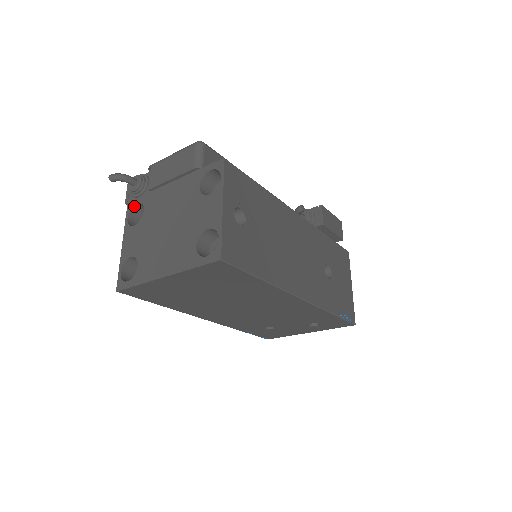
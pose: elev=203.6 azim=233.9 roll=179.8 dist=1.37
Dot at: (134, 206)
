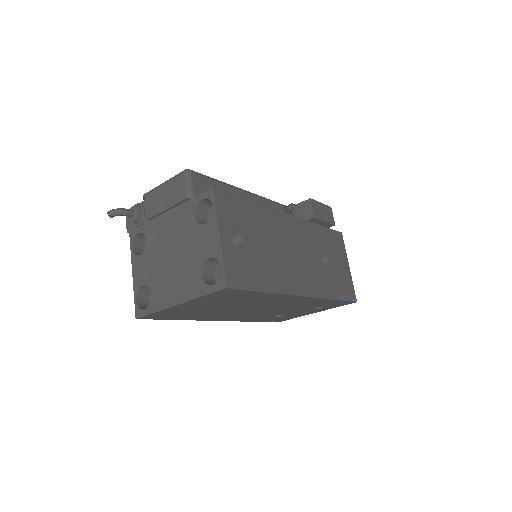
Dot at: (136, 235)
